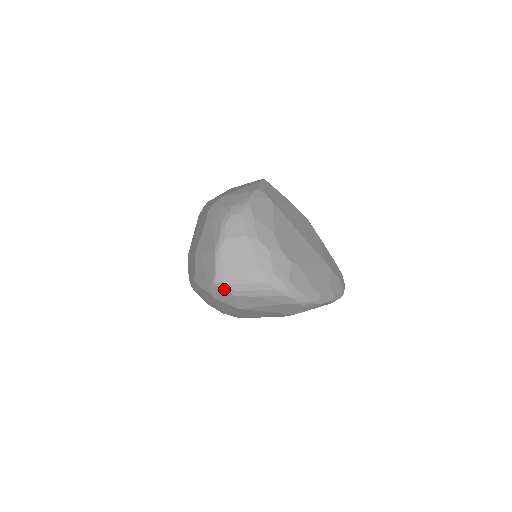
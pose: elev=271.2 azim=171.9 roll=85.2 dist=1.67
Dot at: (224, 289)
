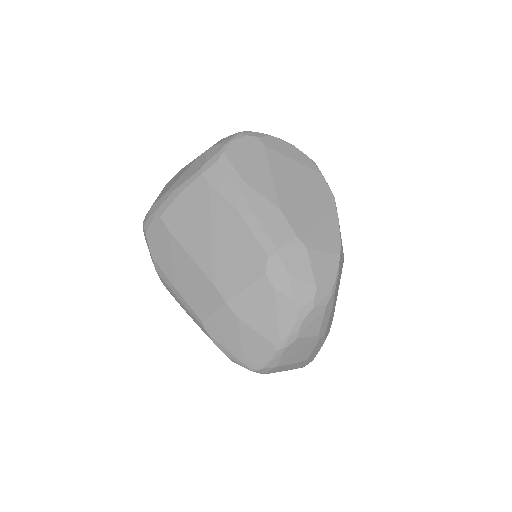
Dot at: occluded
